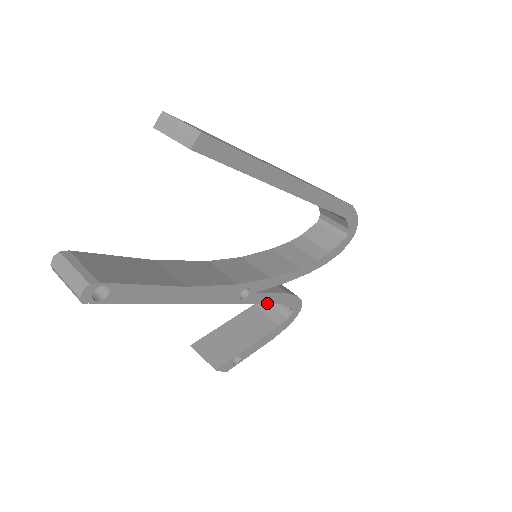
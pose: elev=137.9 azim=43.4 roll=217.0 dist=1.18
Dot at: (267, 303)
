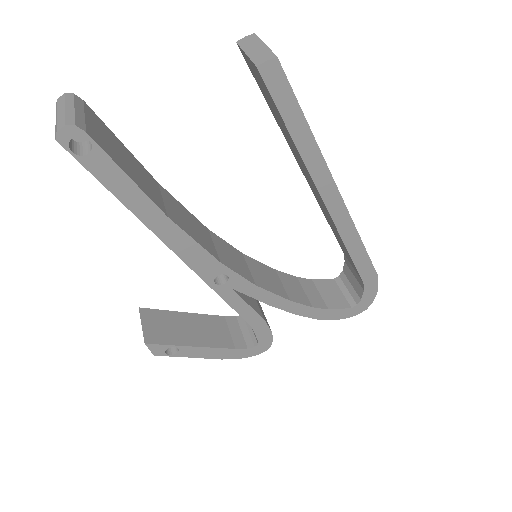
Dot at: (237, 311)
